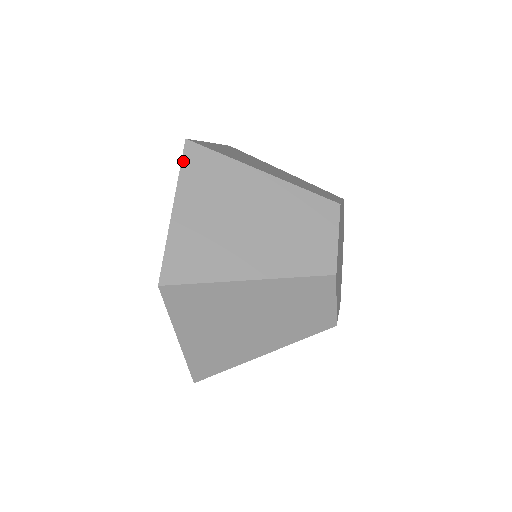
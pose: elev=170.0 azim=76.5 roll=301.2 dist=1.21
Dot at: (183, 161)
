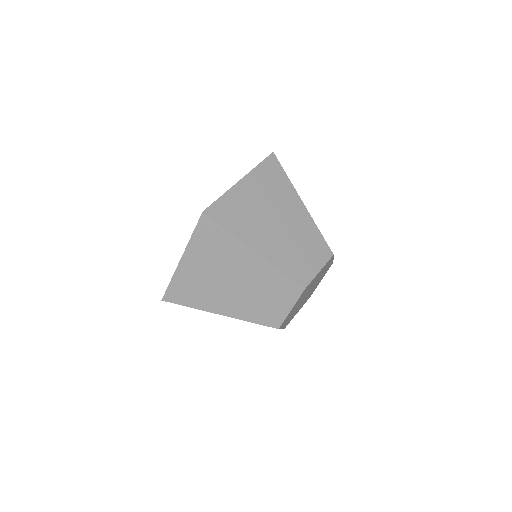
Dot at: (196, 228)
